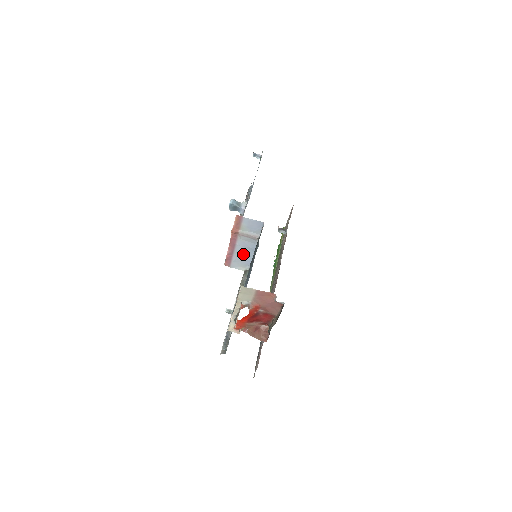
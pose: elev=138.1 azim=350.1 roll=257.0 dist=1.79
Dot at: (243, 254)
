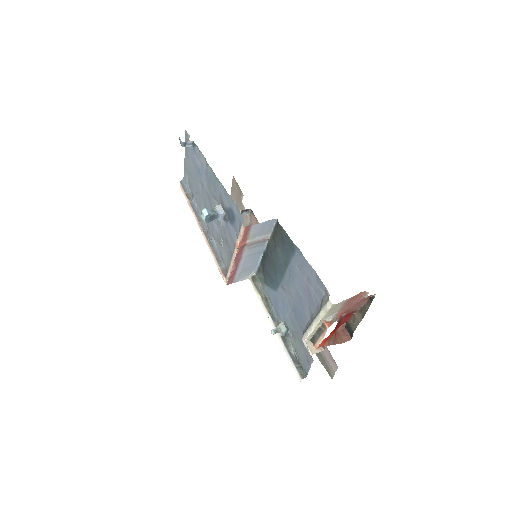
Dot at: (249, 263)
